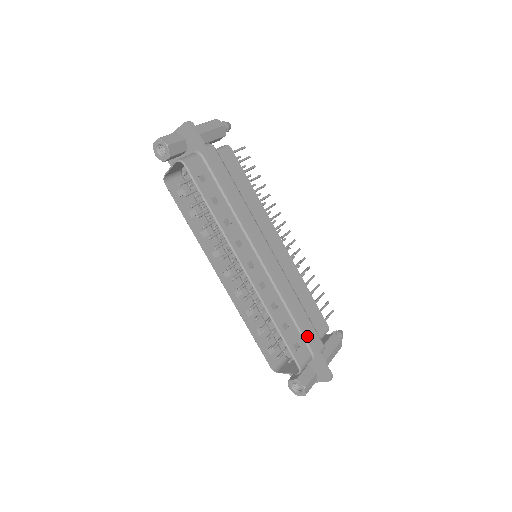
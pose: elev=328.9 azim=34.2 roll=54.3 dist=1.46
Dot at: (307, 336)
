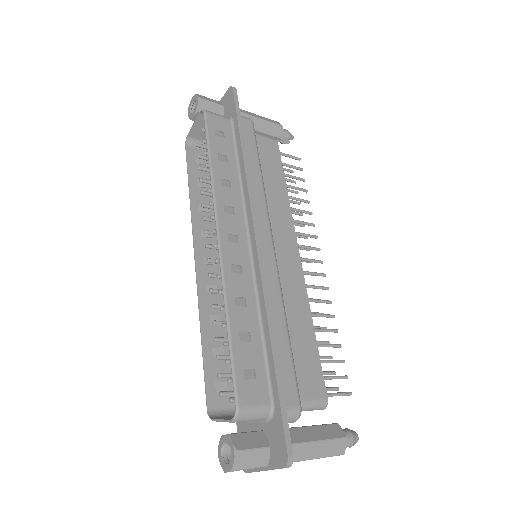
Dot at: (273, 369)
